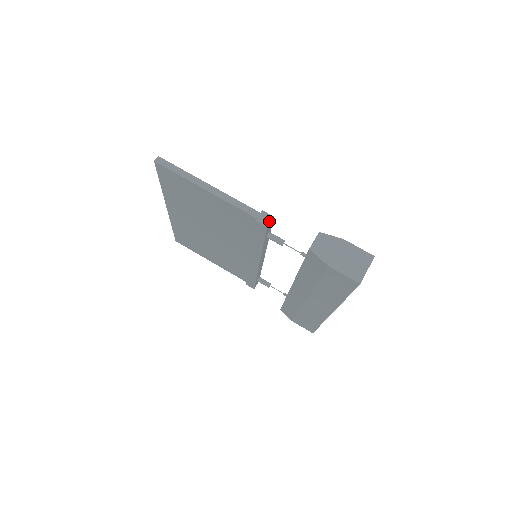
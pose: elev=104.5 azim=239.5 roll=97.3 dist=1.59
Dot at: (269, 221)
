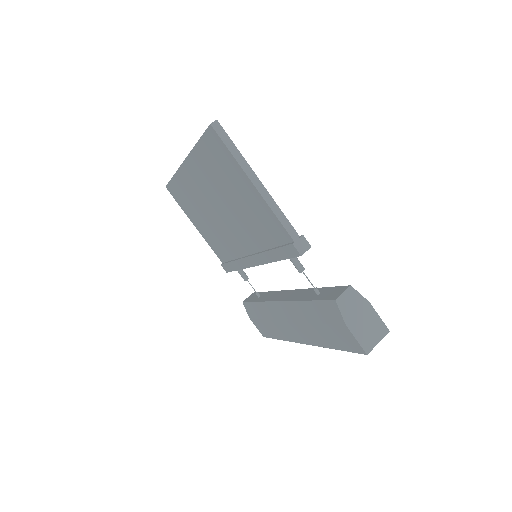
Dot at: (305, 250)
